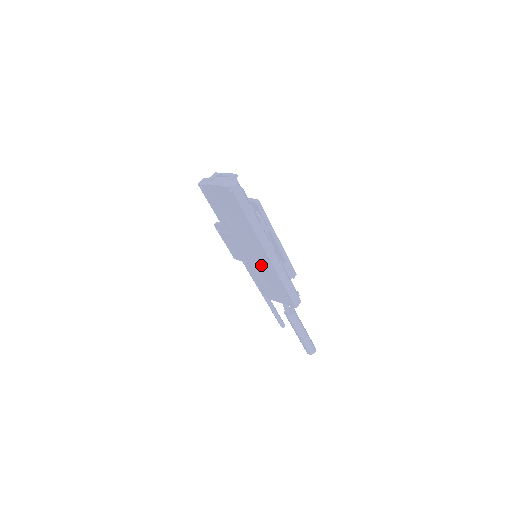
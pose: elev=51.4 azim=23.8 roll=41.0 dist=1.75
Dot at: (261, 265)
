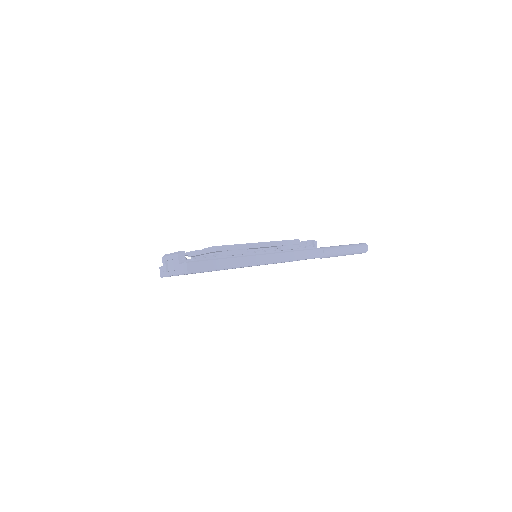
Dot at: occluded
